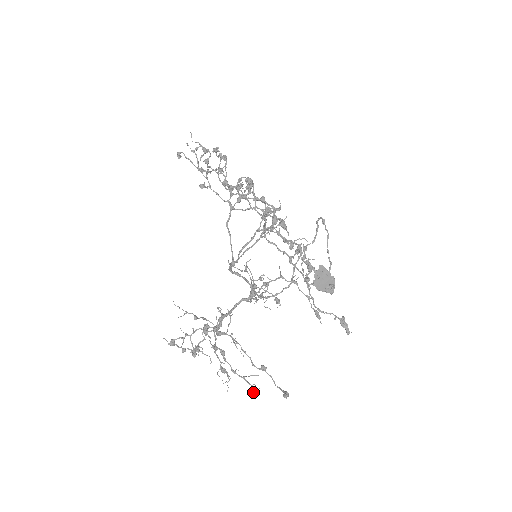
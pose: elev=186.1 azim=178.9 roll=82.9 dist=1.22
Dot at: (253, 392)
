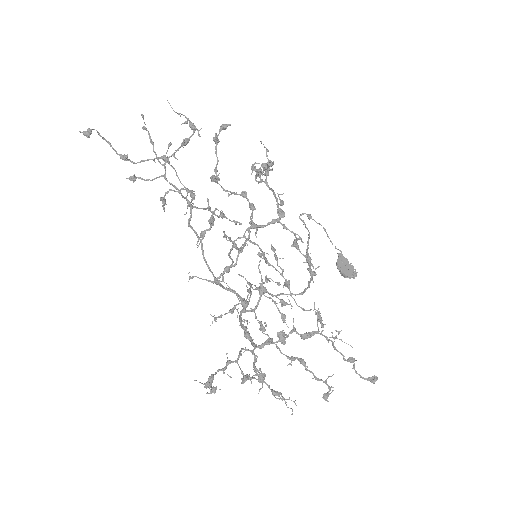
Dot at: (327, 398)
